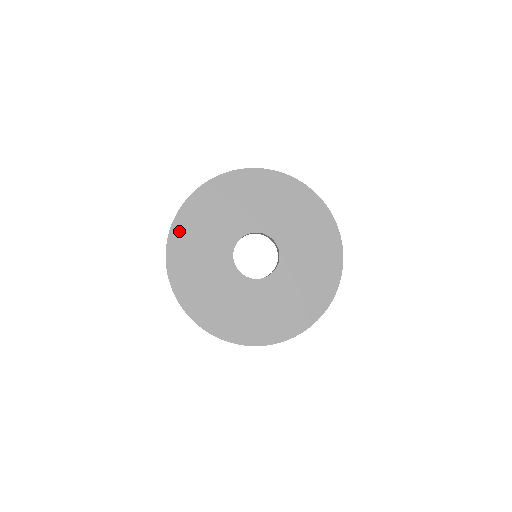
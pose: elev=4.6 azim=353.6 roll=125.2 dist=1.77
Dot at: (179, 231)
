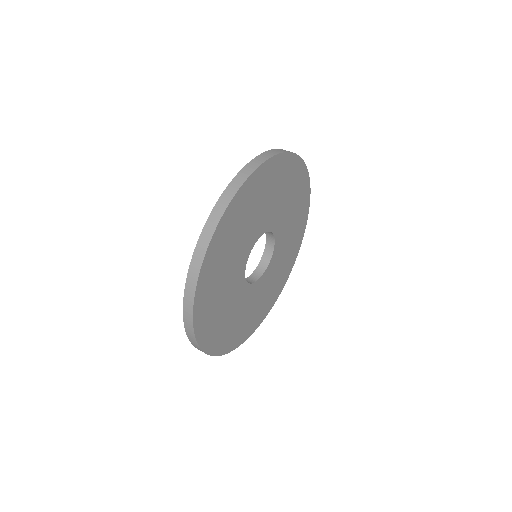
Dot at: (211, 343)
